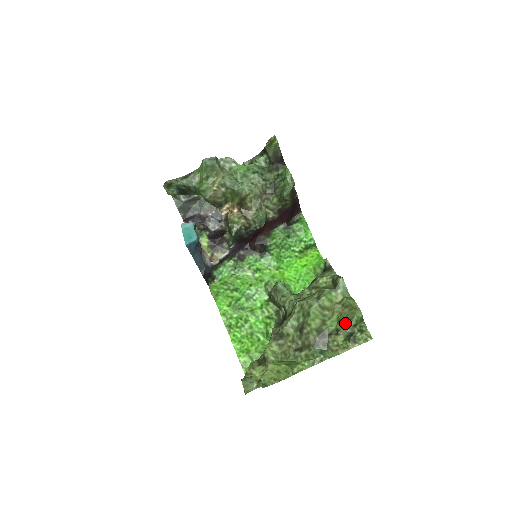
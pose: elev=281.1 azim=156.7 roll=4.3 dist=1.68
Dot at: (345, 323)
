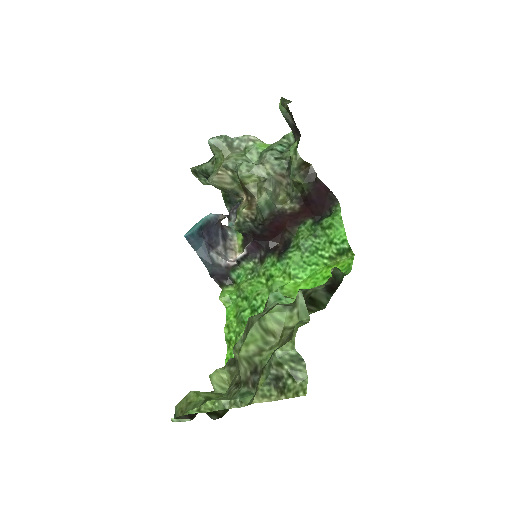
Dot at: (270, 357)
